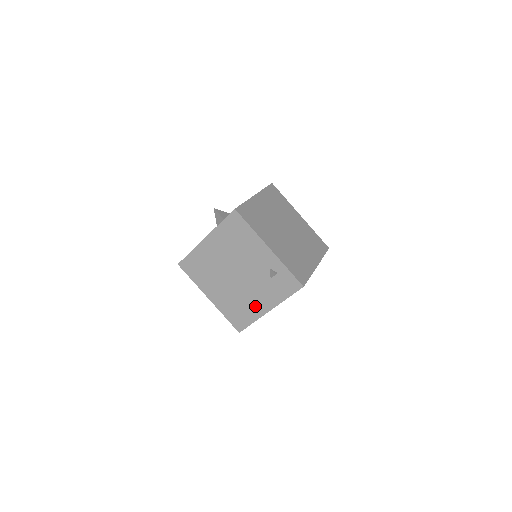
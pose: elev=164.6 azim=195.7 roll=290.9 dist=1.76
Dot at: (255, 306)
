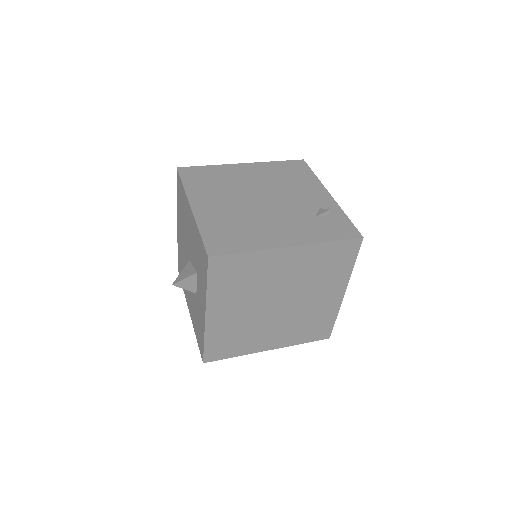
Dot at: (268, 235)
